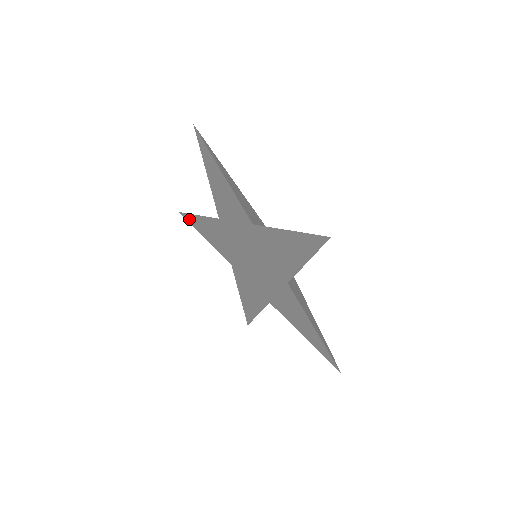
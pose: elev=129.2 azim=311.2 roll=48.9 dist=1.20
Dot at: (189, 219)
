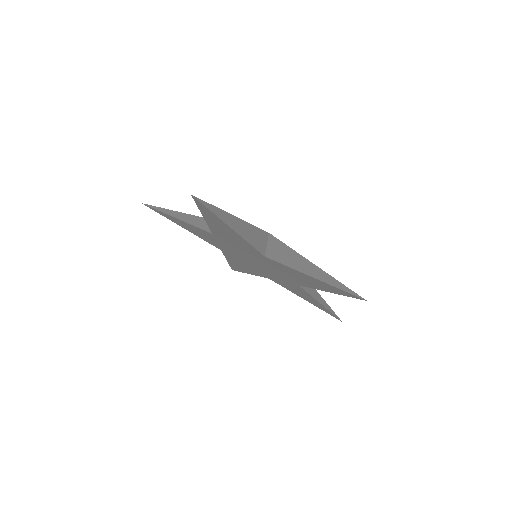
Dot at: (160, 213)
